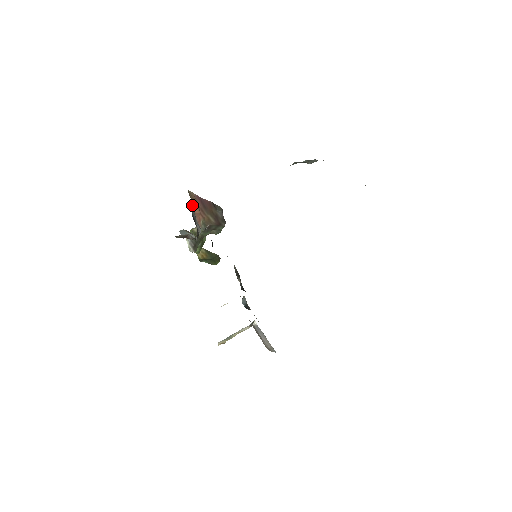
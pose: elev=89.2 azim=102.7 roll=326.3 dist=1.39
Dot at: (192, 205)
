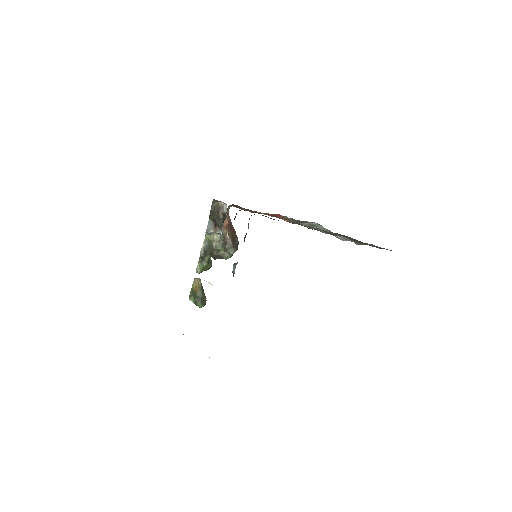
Dot at: (228, 210)
